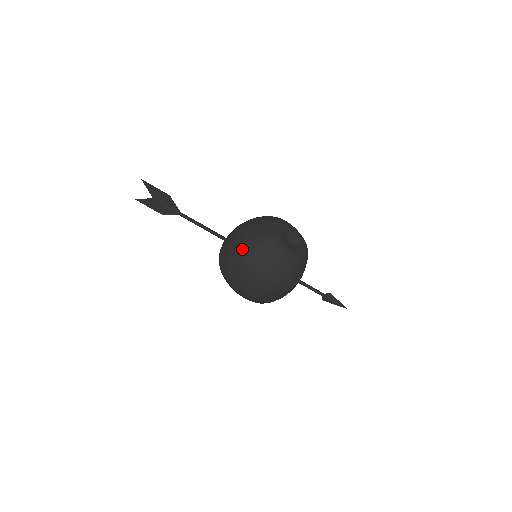
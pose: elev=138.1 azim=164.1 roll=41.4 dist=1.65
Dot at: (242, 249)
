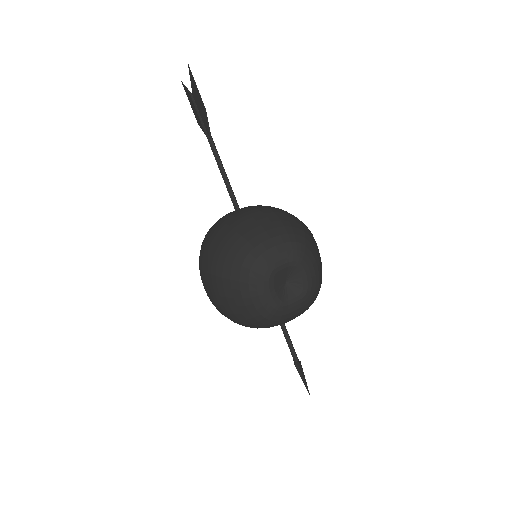
Dot at: (222, 243)
